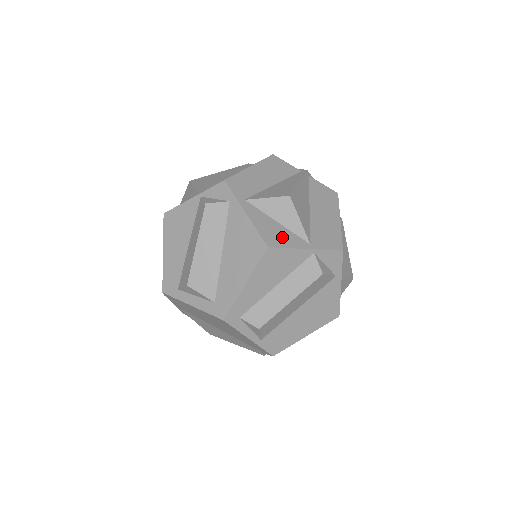
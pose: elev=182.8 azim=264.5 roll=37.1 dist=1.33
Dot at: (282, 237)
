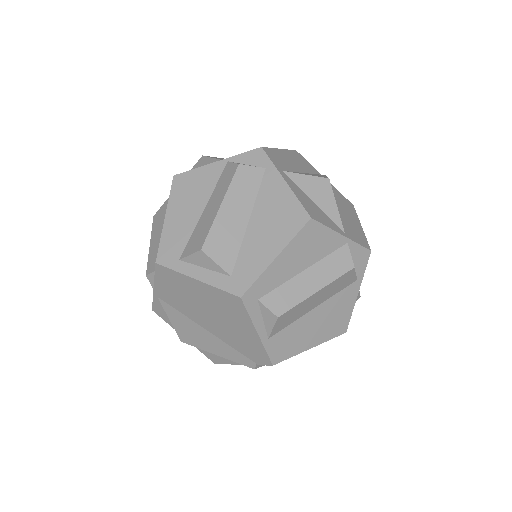
Dot at: (321, 216)
